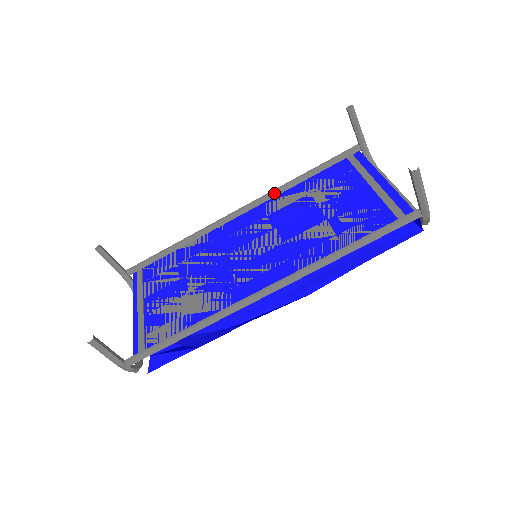
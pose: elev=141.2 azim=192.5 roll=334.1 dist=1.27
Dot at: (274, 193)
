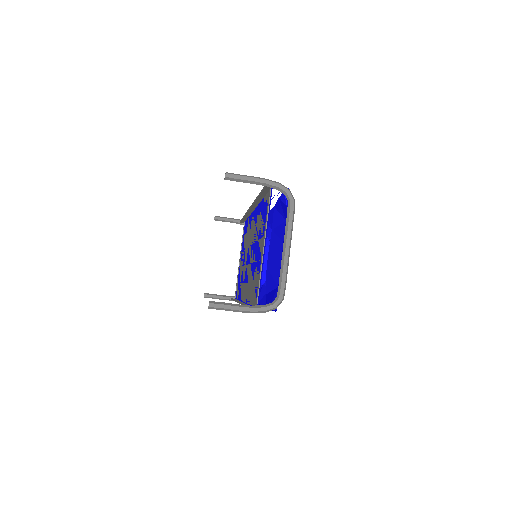
Dot at: (256, 202)
